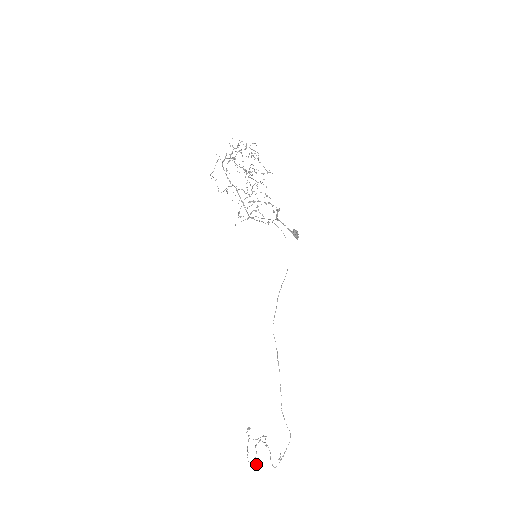
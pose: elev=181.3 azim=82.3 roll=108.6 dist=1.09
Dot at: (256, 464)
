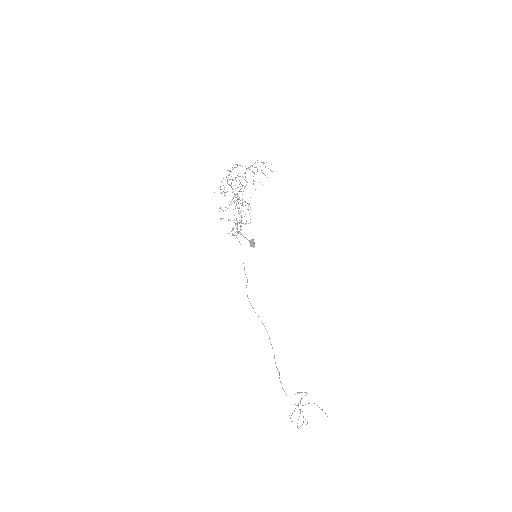
Dot at: occluded
